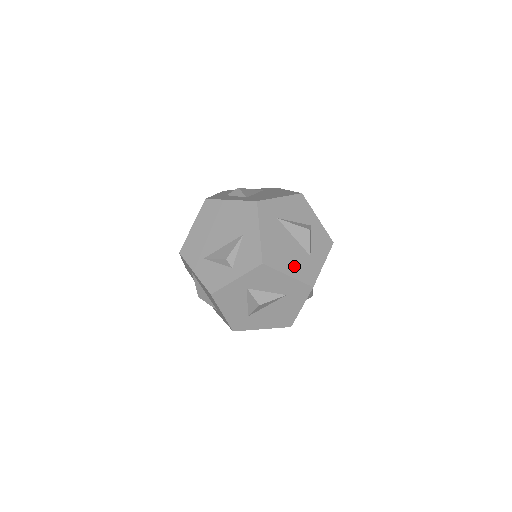
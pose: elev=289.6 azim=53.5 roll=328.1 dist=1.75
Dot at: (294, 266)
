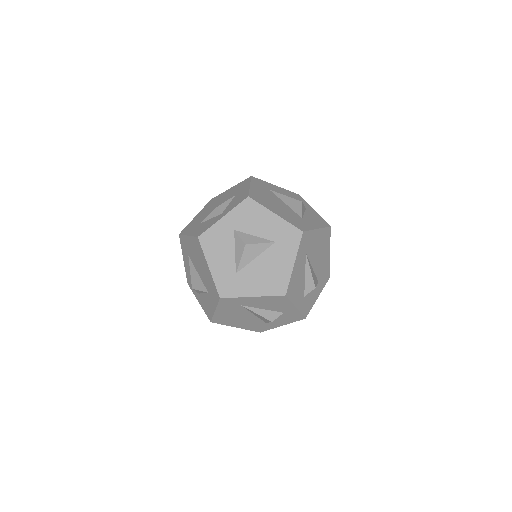
Dot at: (283, 213)
